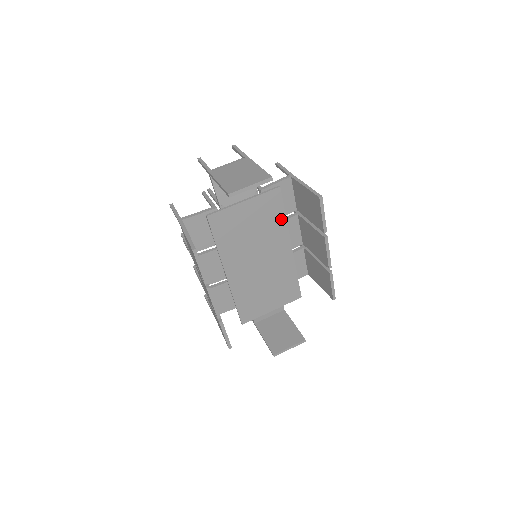
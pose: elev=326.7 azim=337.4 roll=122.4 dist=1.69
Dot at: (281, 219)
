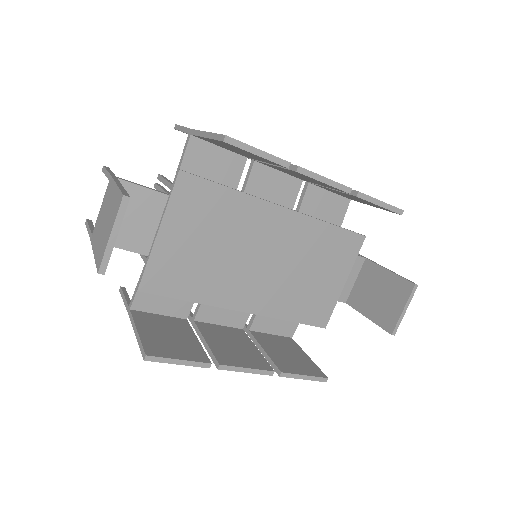
Dot at: (230, 197)
